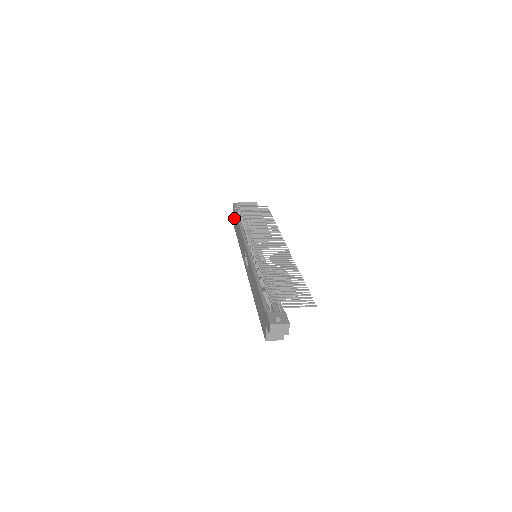
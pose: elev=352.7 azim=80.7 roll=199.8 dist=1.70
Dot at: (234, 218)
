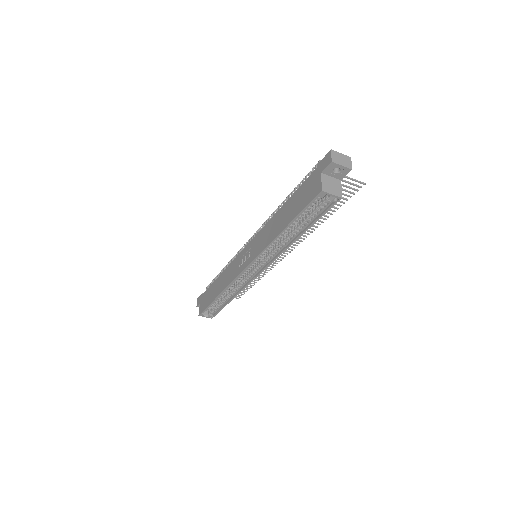
Dot at: (202, 302)
